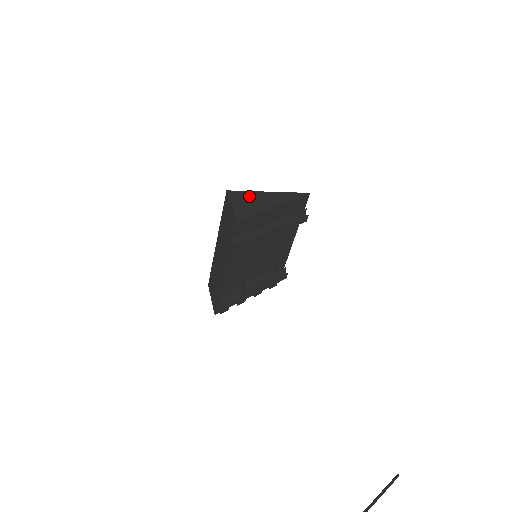
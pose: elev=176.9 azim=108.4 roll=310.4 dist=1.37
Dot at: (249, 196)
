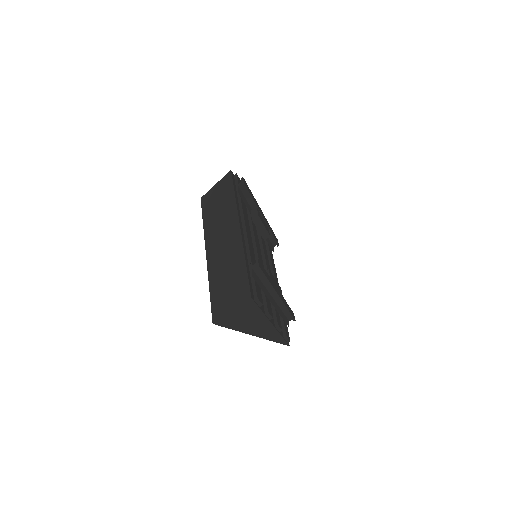
Dot at: occluded
